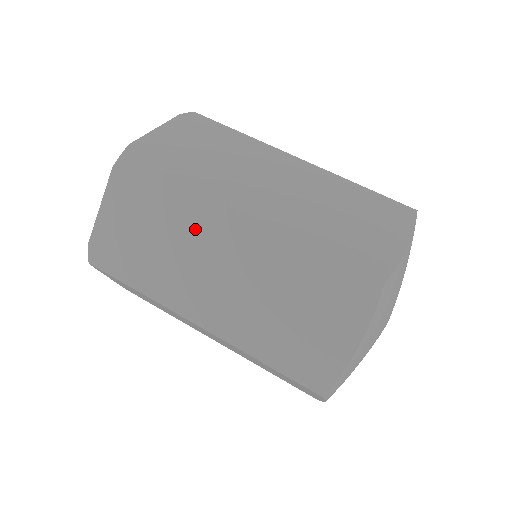
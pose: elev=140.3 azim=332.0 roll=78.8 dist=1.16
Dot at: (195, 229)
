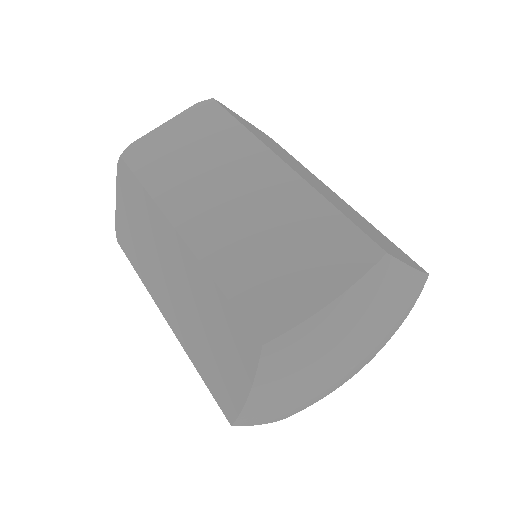
Dot at: (233, 160)
